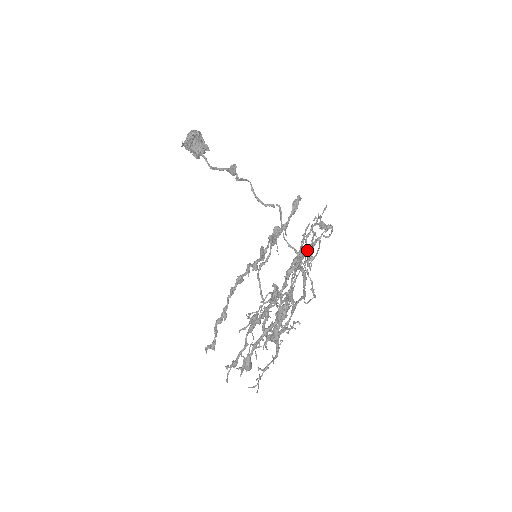
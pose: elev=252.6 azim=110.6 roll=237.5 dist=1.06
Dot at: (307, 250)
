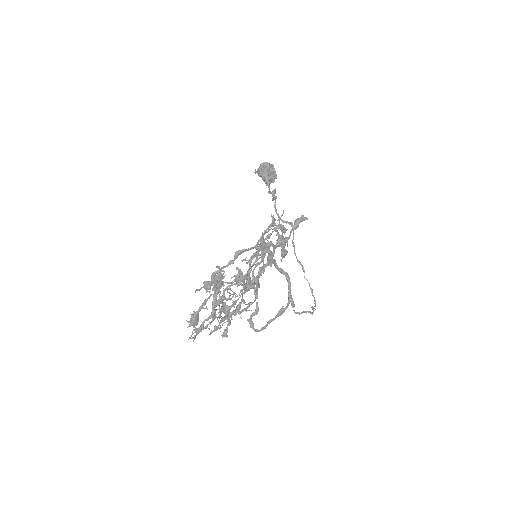
Dot at: (260, 242)
